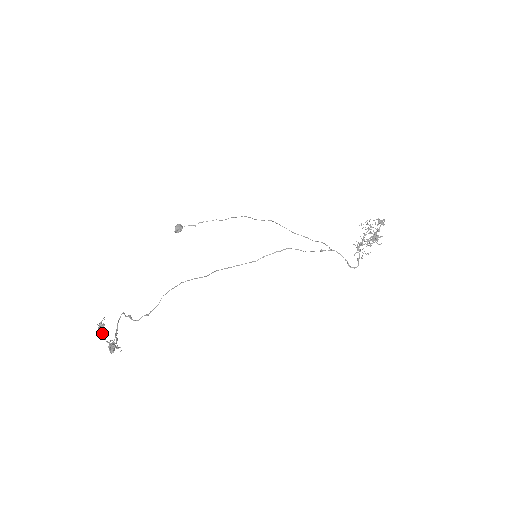
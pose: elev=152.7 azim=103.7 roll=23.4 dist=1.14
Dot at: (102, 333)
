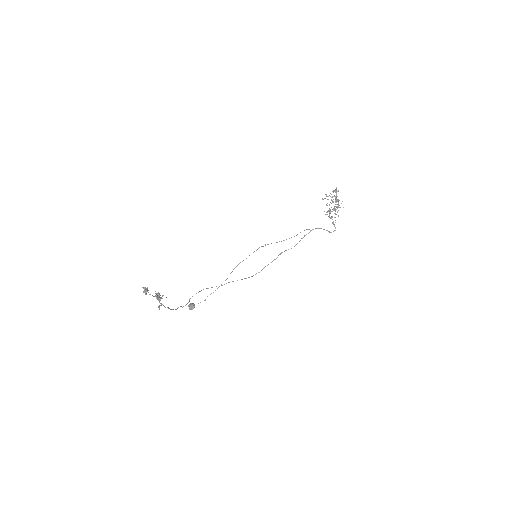
Dot at: occluded
